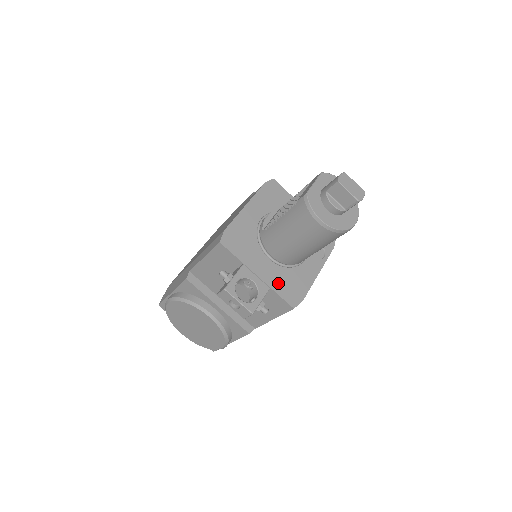
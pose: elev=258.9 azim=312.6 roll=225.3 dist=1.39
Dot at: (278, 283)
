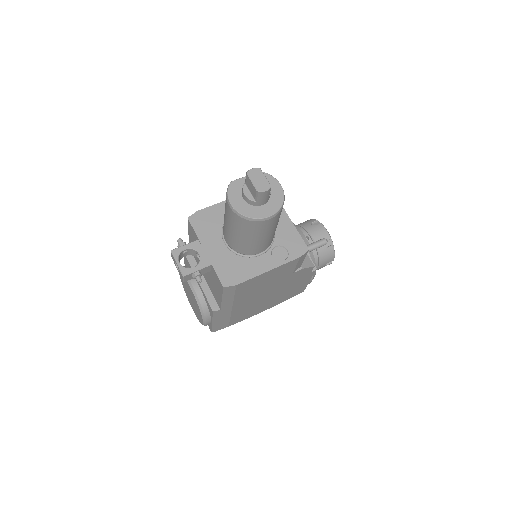
Dot at: (221, 263)
